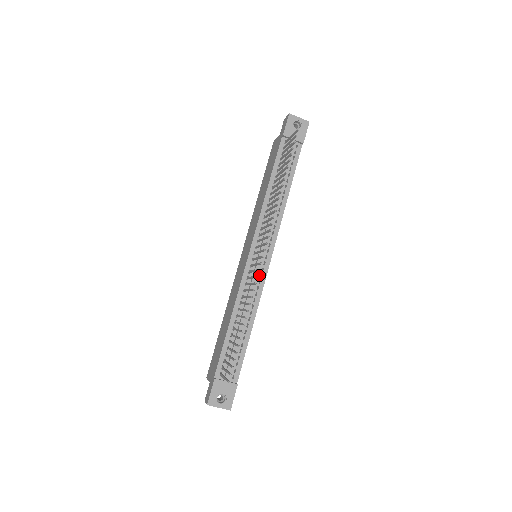
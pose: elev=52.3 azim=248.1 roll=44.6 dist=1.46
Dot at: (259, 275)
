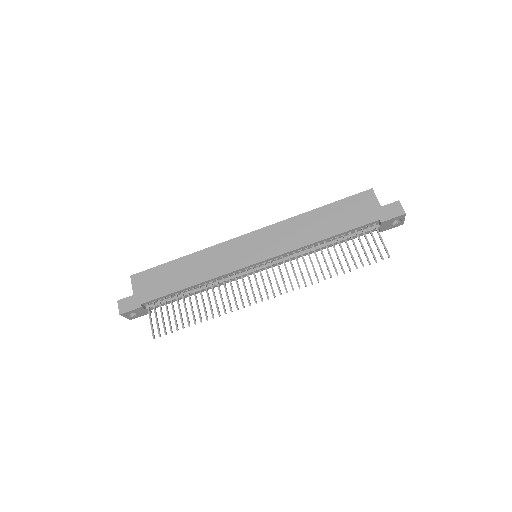
Dot at: (243, 275)
